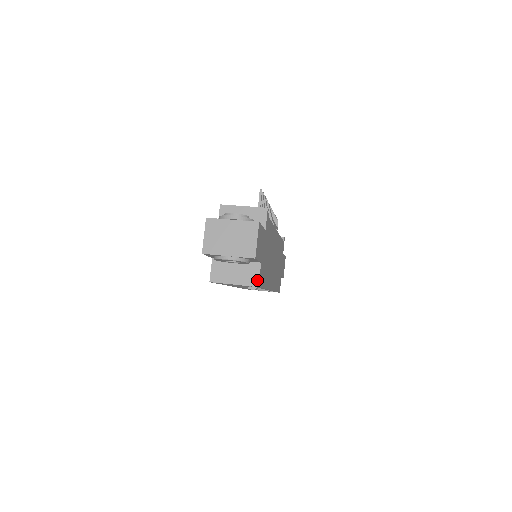
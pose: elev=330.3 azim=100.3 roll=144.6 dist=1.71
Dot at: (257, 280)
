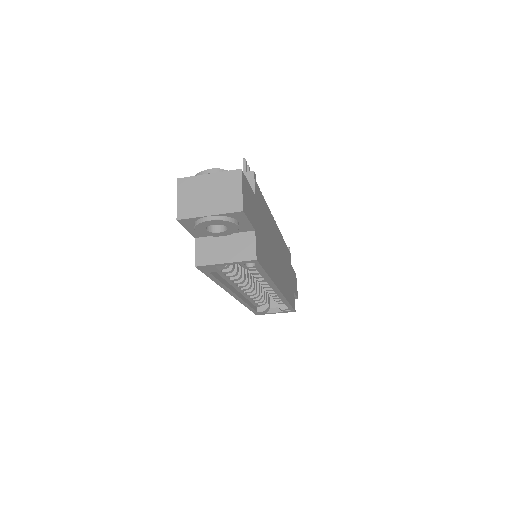
Dot at: (253, 252)
